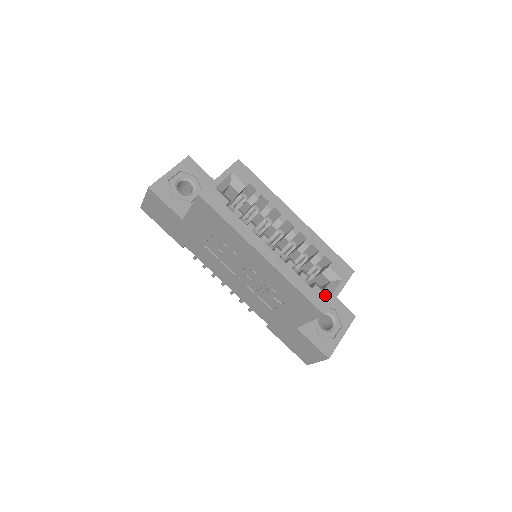
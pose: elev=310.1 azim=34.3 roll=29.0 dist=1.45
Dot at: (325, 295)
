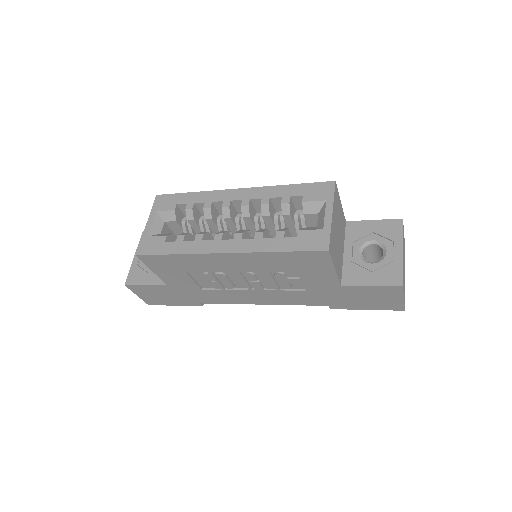
Dot at: (316, 231)
